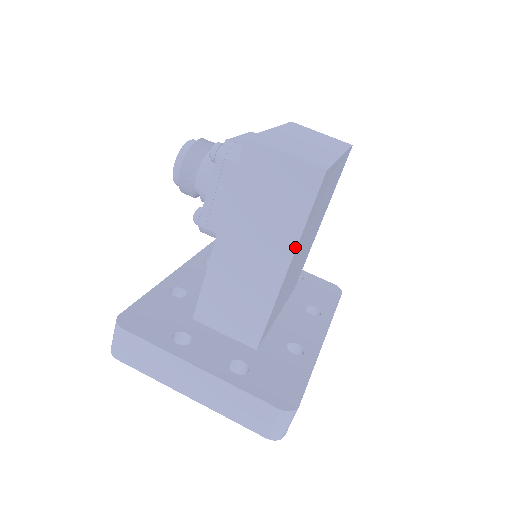
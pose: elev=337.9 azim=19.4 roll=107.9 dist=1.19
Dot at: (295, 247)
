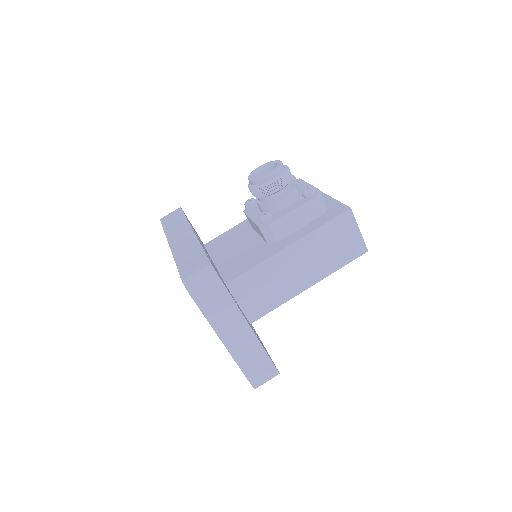
Dot at: occluded
